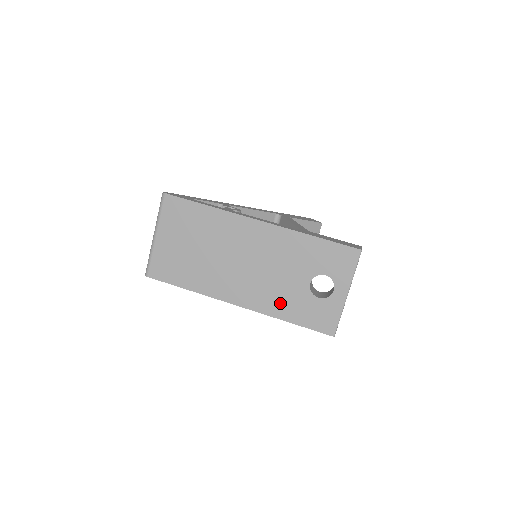
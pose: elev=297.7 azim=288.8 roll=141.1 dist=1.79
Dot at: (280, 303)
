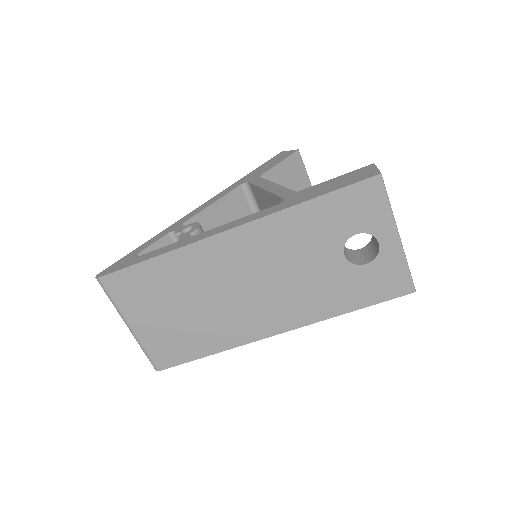
Dot at: (325, 300)
